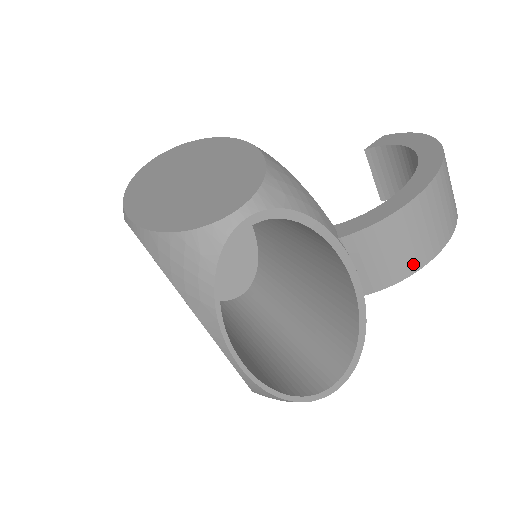
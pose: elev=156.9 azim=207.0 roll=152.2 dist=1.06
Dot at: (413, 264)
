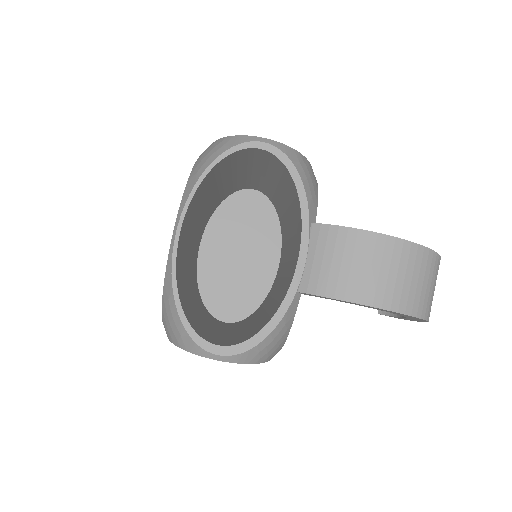
Dot at: (350, 291)
